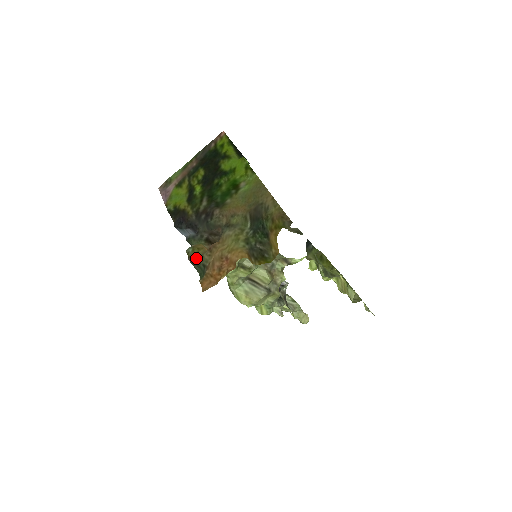
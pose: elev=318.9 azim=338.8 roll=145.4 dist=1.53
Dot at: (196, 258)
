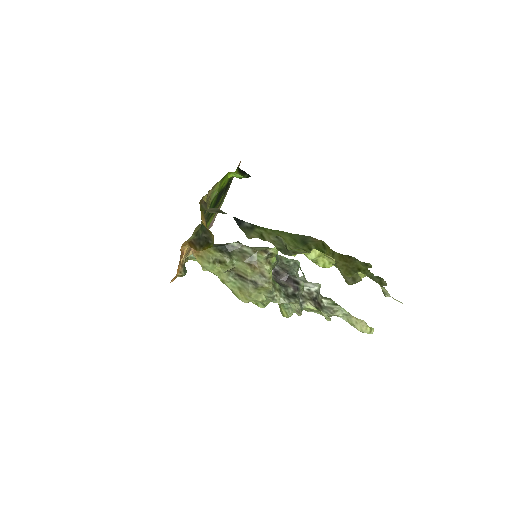
Dot at: occluded
